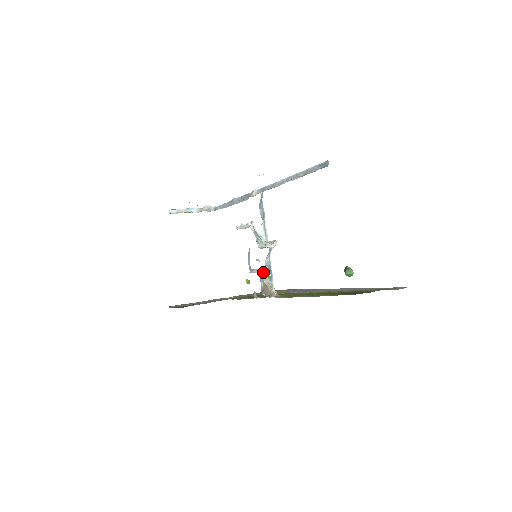
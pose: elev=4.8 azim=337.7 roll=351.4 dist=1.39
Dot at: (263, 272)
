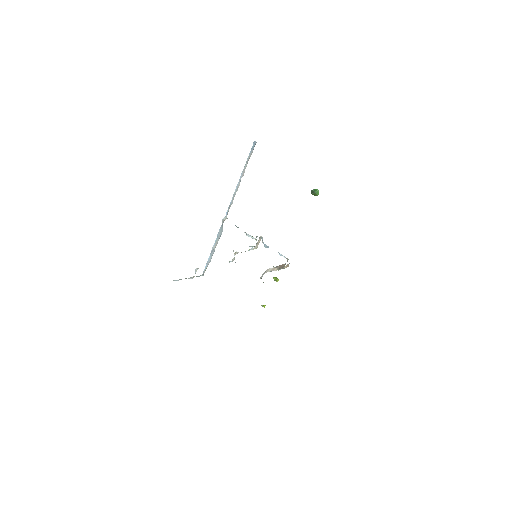
Dot at: (269, 269)
